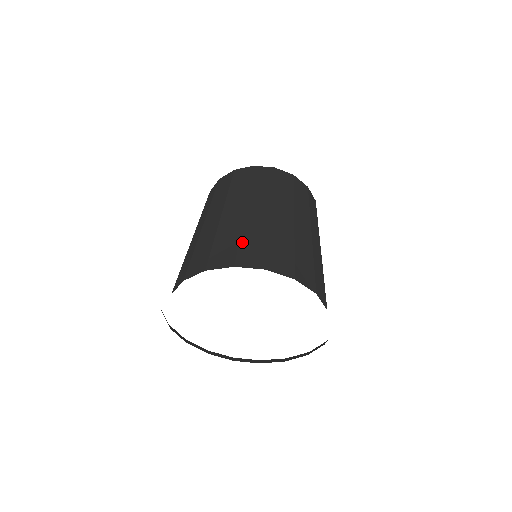
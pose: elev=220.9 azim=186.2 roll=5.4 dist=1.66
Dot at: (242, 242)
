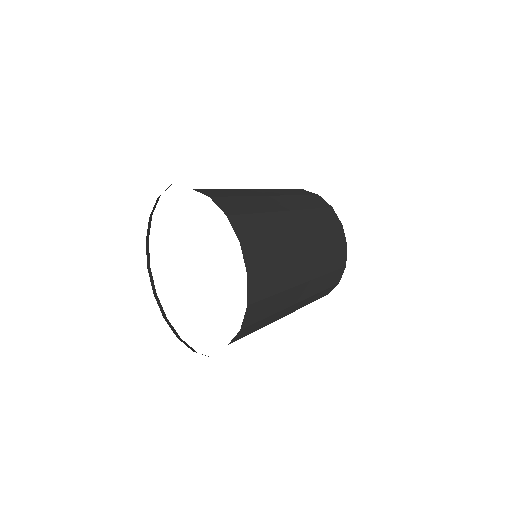
Dot at: occluded
